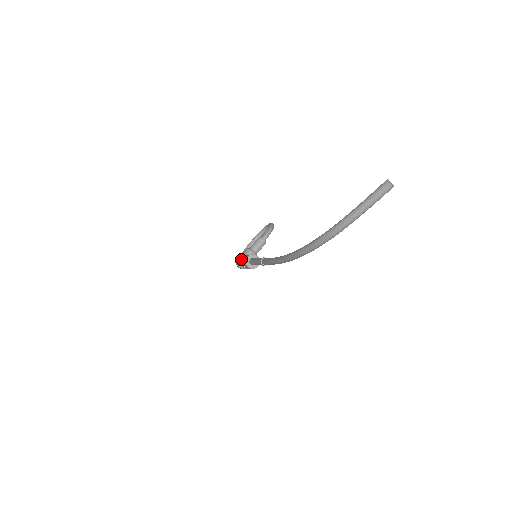
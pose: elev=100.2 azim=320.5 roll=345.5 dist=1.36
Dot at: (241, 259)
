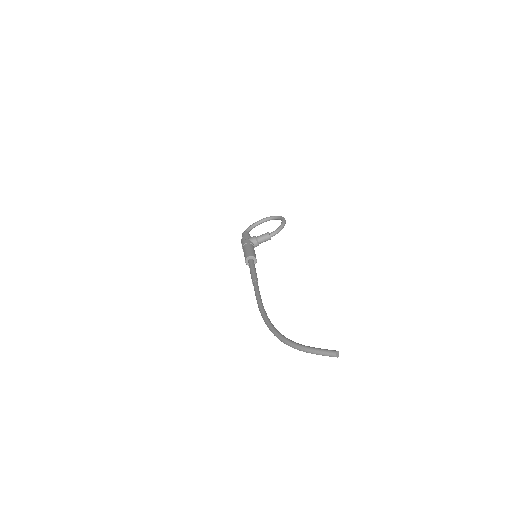
Dot at: (245, 248)
